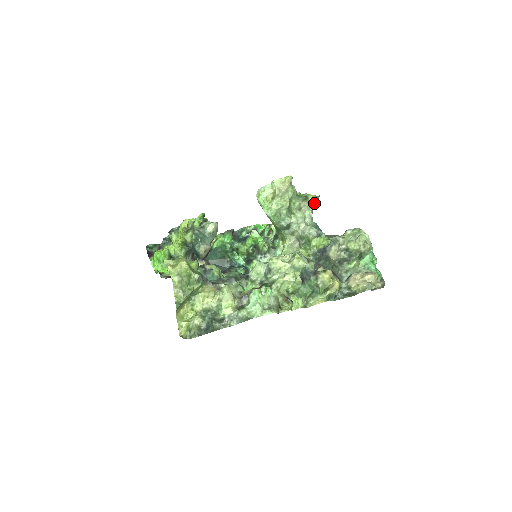
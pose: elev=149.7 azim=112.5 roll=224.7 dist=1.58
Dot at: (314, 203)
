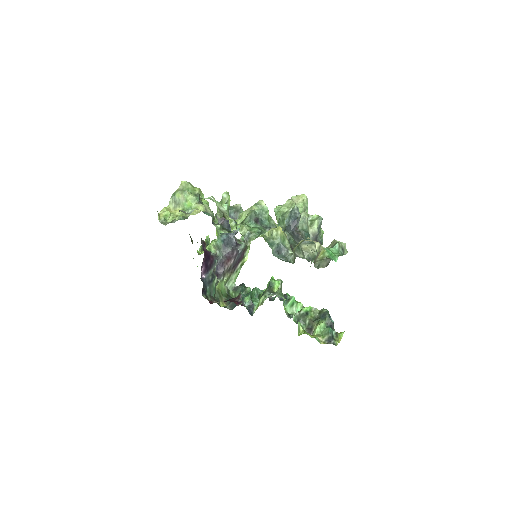
Dot at: (317, 224)
